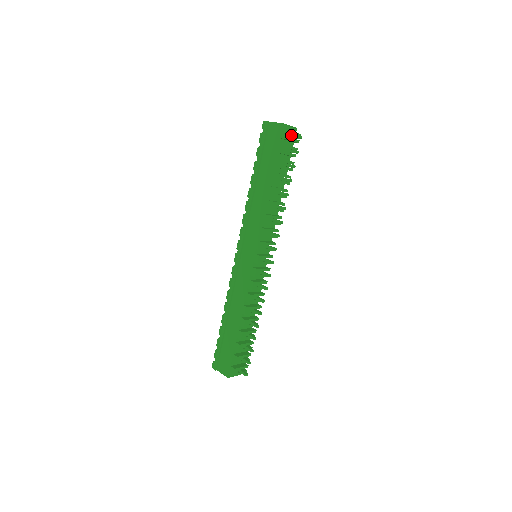
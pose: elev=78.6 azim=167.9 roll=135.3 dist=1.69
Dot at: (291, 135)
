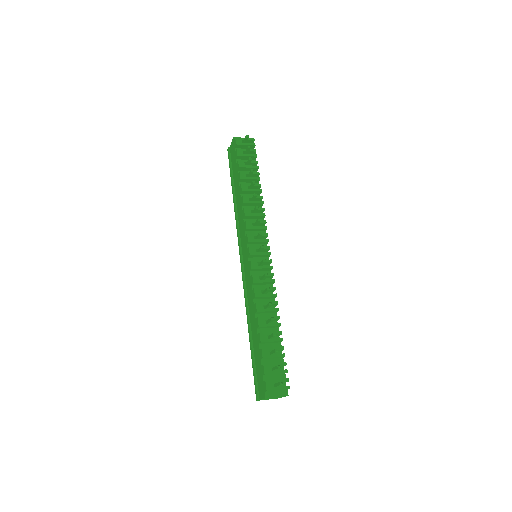
Dot at: (243, 142)
